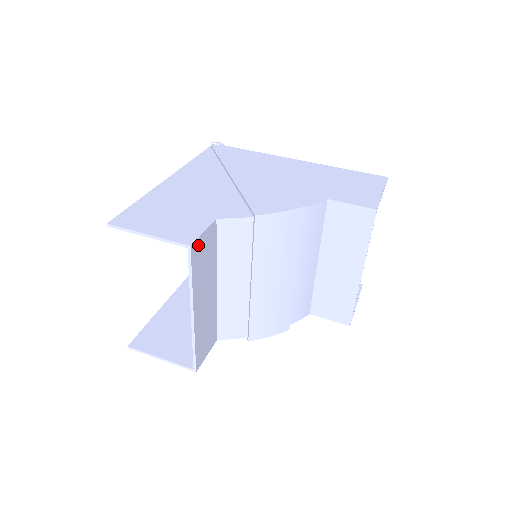
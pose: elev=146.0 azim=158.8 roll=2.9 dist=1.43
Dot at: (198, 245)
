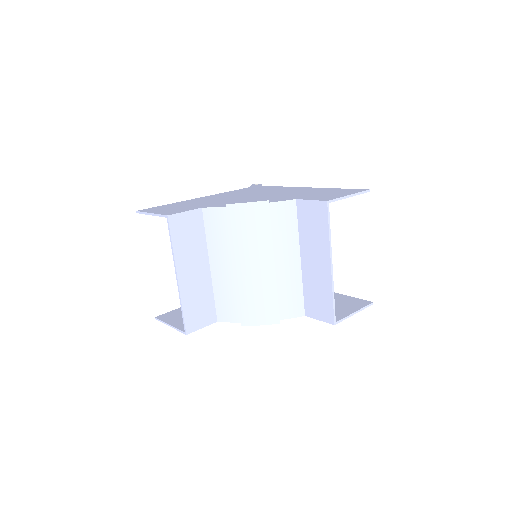
Dot at: (178, 219)
